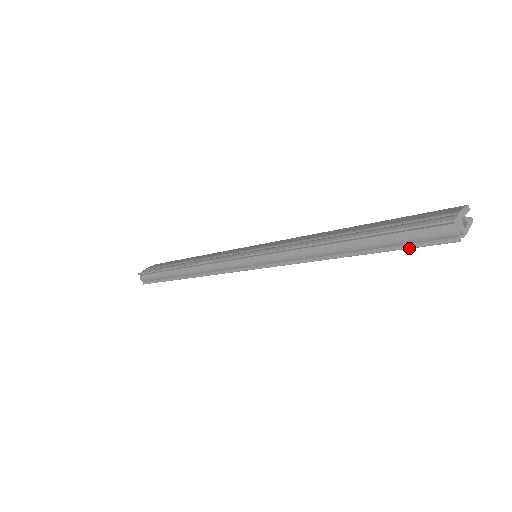
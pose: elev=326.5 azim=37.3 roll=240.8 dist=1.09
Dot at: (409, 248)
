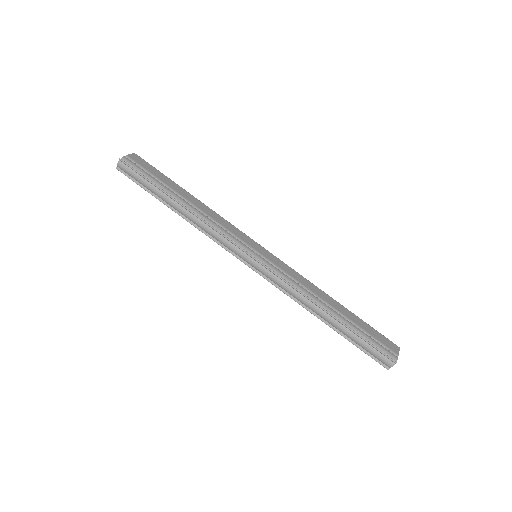
Dot at: (363, 351)
